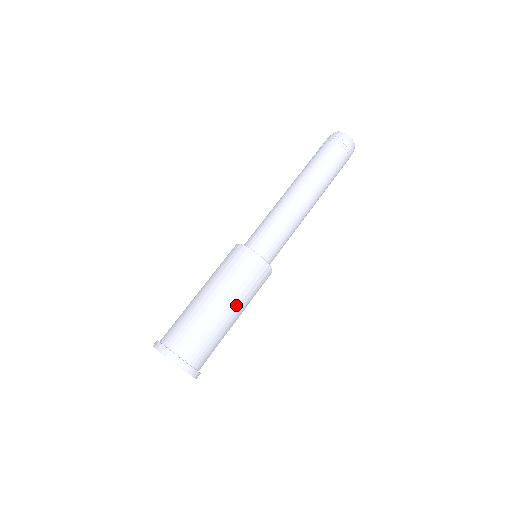
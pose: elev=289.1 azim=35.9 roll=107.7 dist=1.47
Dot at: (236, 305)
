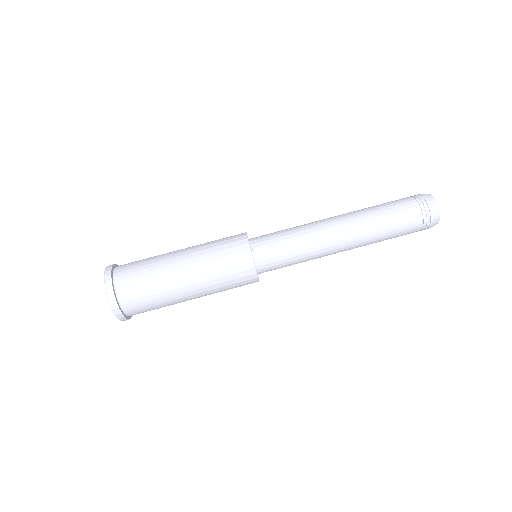
Dot at: (197, 280)
